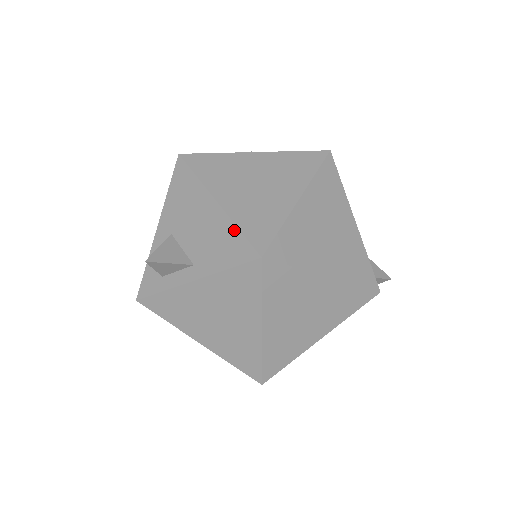
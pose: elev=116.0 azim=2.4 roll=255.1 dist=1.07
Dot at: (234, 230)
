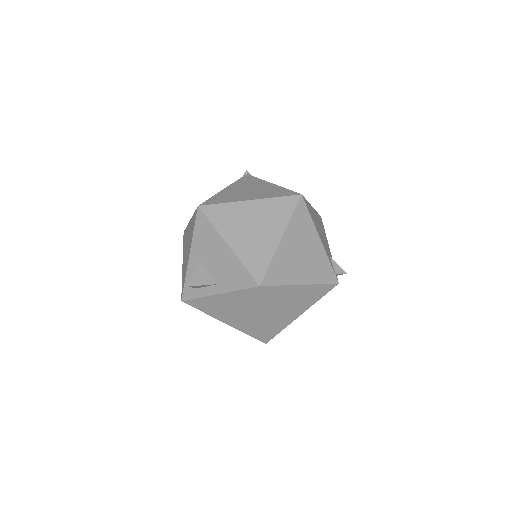
Dot at: (241, 266)
